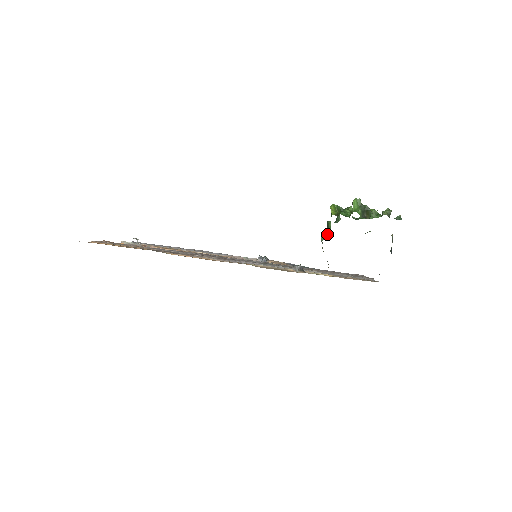
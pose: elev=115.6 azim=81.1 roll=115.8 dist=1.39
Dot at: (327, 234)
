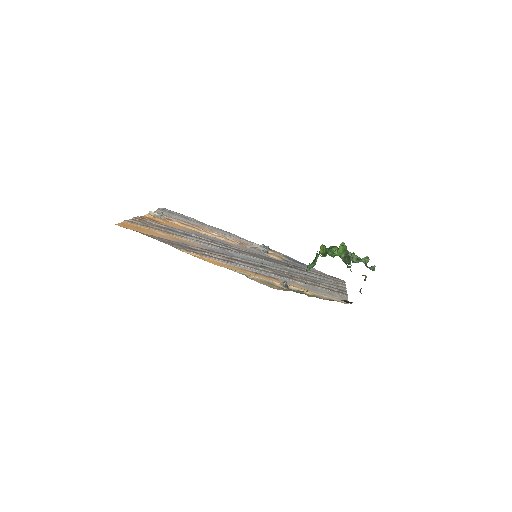
Dot at: (312, 266)
